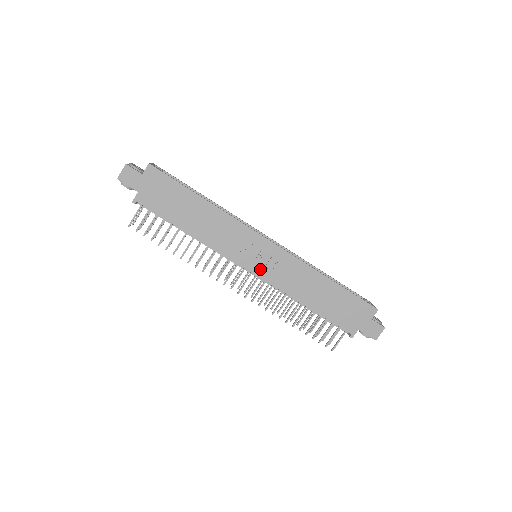
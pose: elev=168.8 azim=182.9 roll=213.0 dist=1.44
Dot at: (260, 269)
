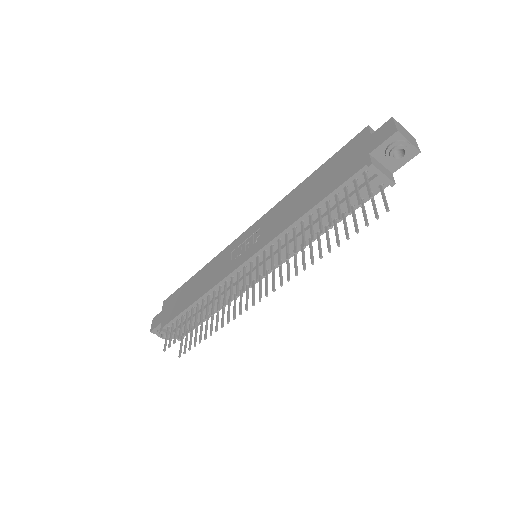
Dot at: (251, 250)
